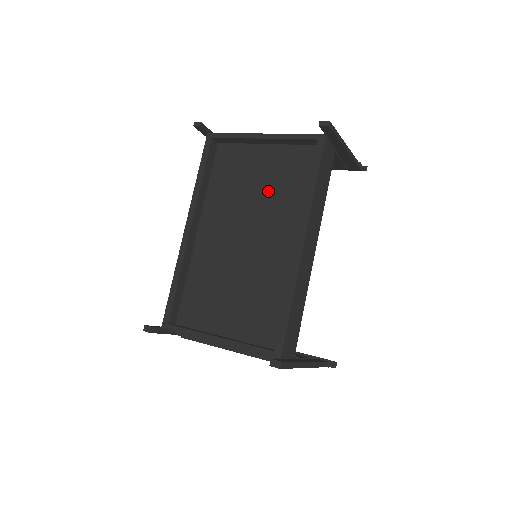
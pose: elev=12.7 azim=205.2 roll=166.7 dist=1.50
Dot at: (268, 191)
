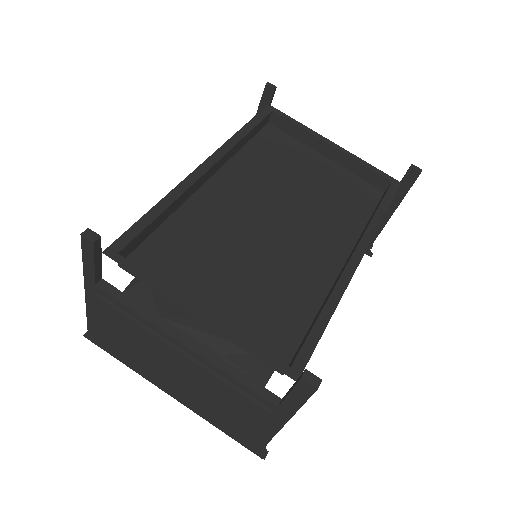
Dot at: (316, 195)
